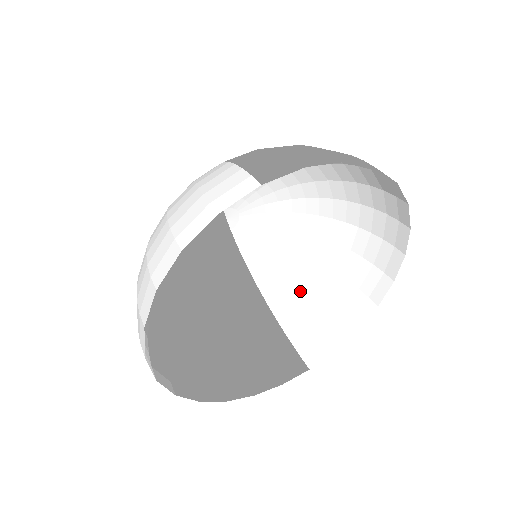
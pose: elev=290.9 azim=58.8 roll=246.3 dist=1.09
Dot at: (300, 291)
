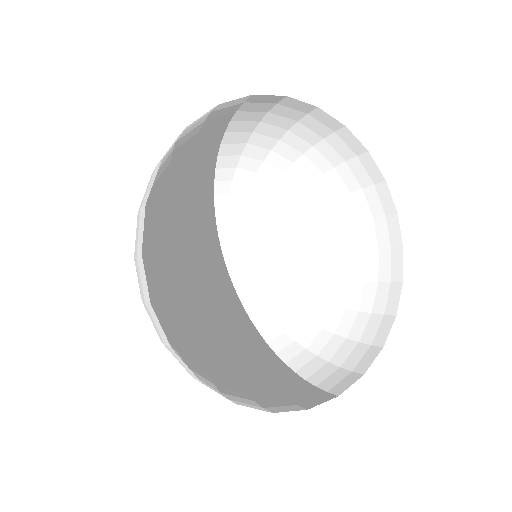
Dot at: (310, 337)
